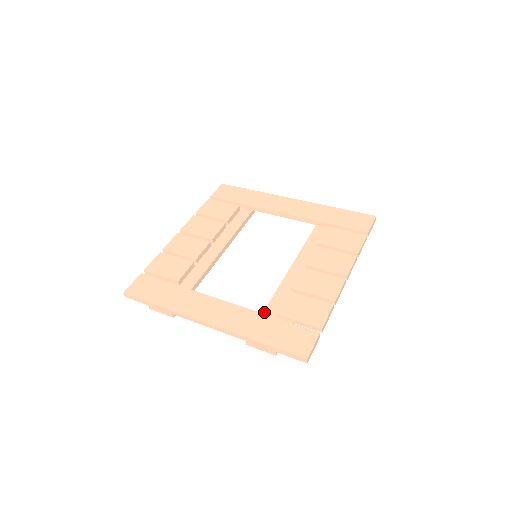
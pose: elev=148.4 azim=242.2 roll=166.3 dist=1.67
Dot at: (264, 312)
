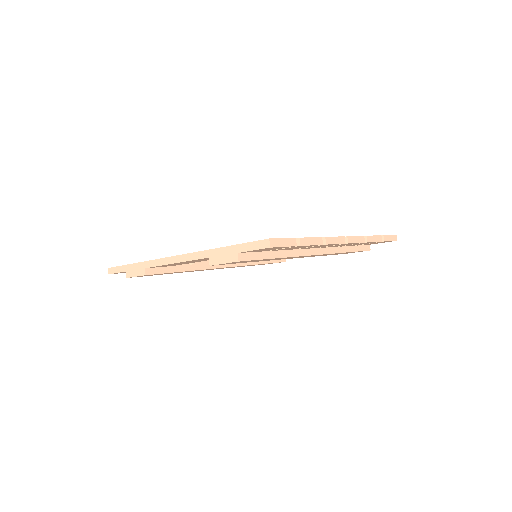
Dot at: occluded
